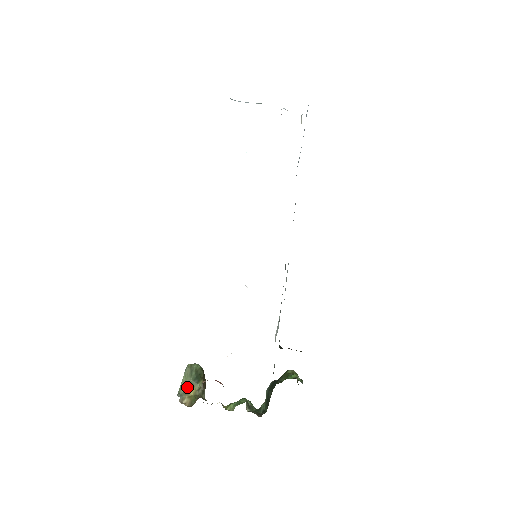
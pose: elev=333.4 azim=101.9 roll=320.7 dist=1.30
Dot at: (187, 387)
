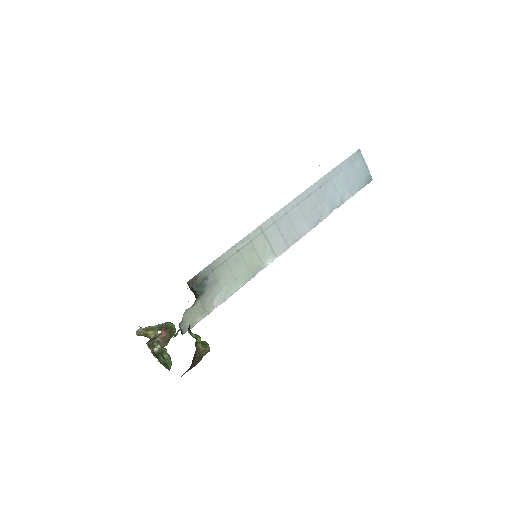
Dot at: (151, 327)
